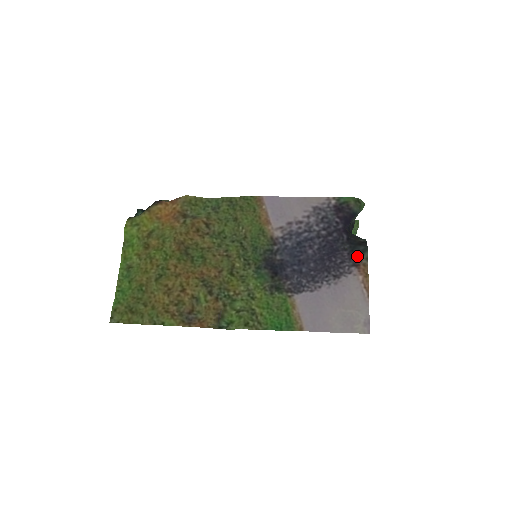
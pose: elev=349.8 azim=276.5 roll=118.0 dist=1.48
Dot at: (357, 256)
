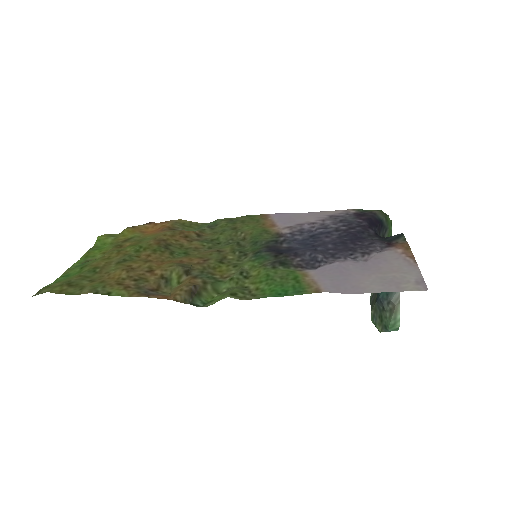
Dot at: (391, 241)
